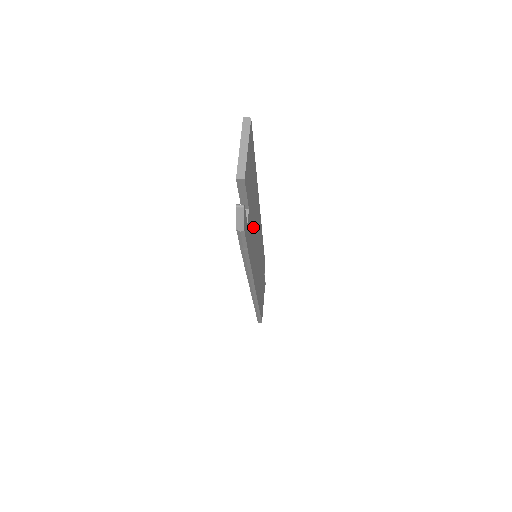
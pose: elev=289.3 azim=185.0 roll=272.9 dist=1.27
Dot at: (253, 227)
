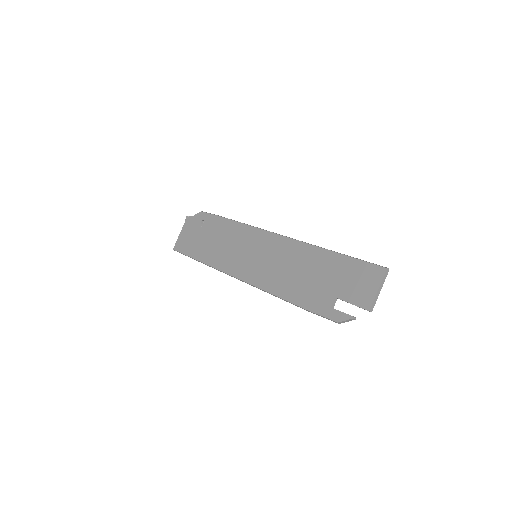
Dot at: (306, 280)
